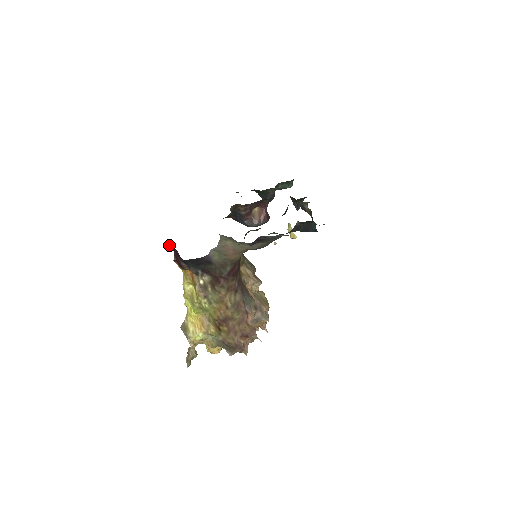
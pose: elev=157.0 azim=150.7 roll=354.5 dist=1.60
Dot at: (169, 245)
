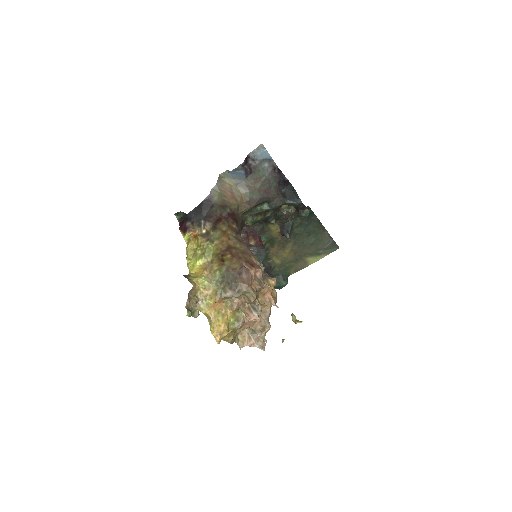
Dot at: (176, 217)
